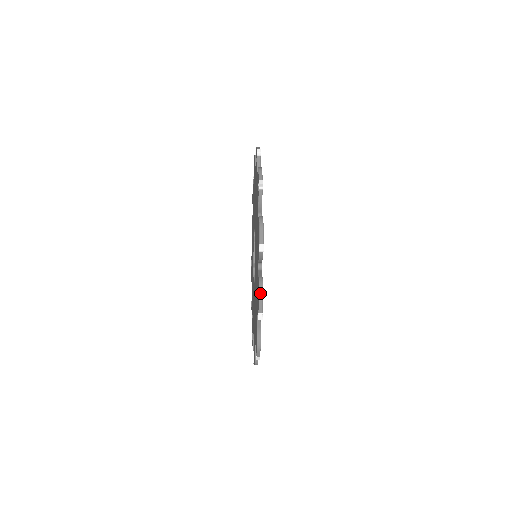
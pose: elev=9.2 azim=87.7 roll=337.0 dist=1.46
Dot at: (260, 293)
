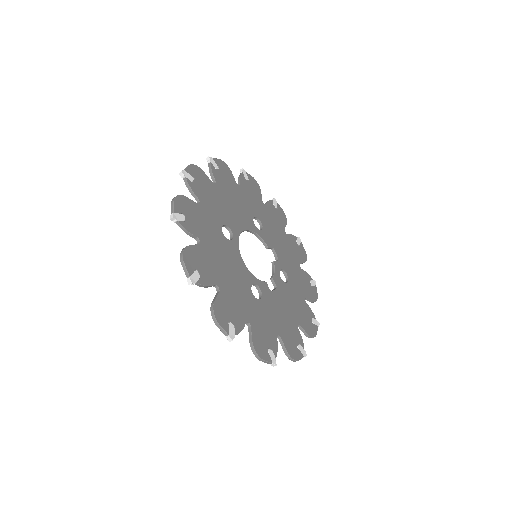
Dot at: (173, 199)
